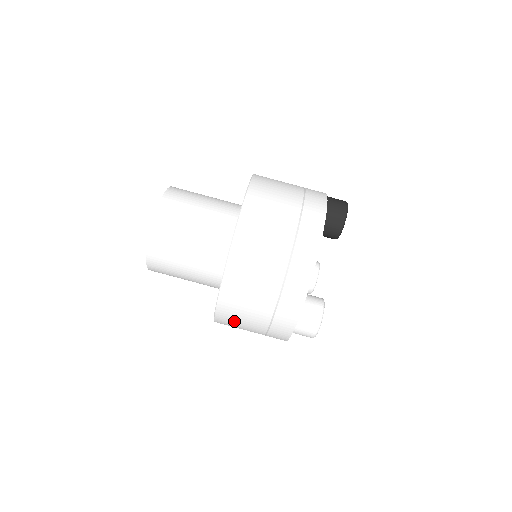
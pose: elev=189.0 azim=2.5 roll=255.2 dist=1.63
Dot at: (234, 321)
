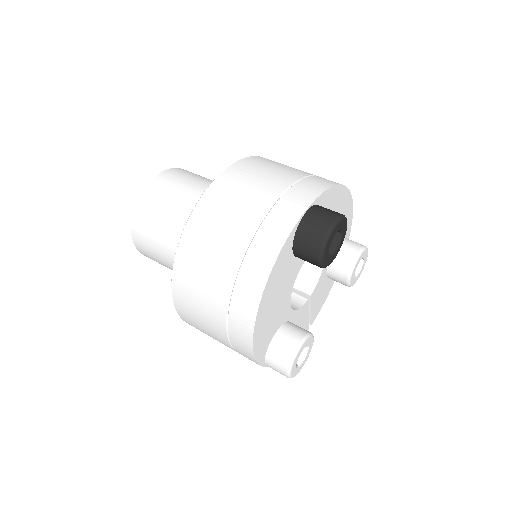
Dot at: occluded
